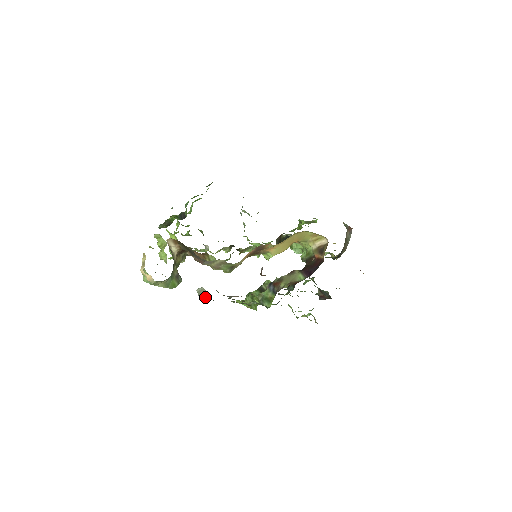
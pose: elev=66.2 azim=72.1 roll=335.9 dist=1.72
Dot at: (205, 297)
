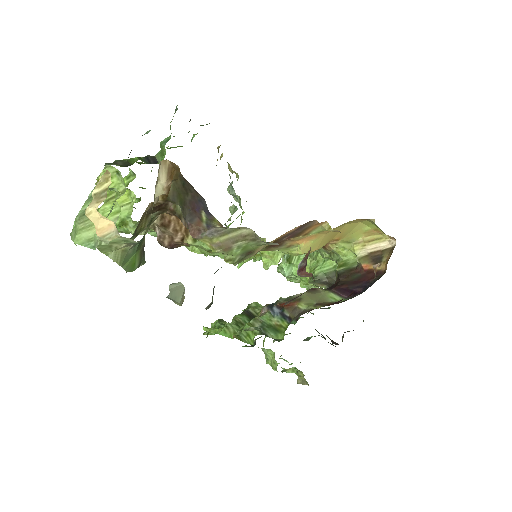
Dot at: (179, 303)
